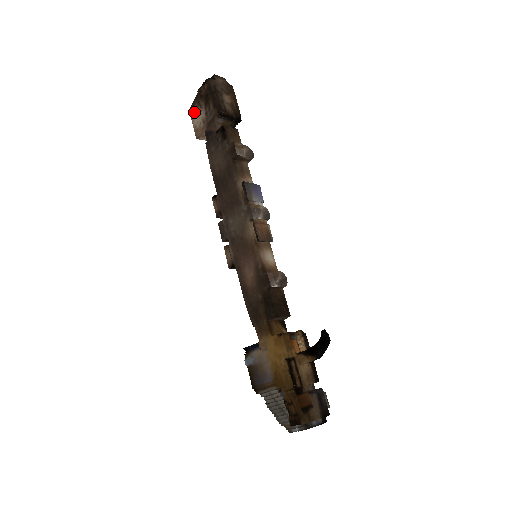
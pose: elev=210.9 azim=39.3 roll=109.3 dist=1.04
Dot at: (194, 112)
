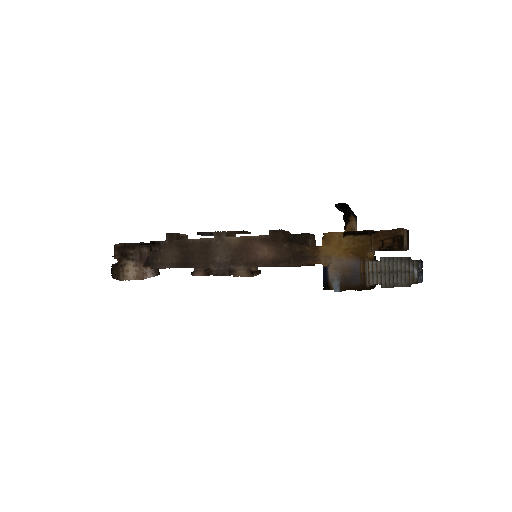
Dot at: (124, 274)
